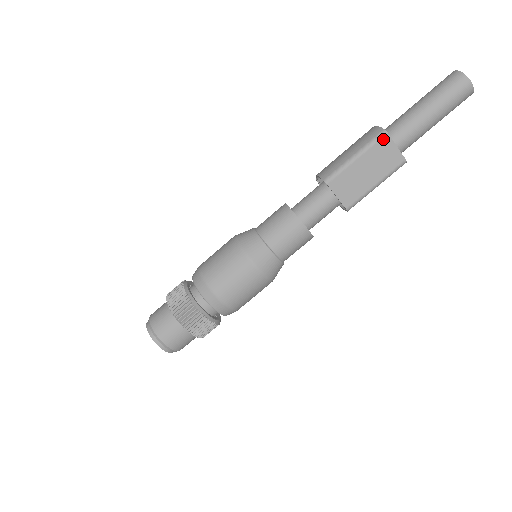
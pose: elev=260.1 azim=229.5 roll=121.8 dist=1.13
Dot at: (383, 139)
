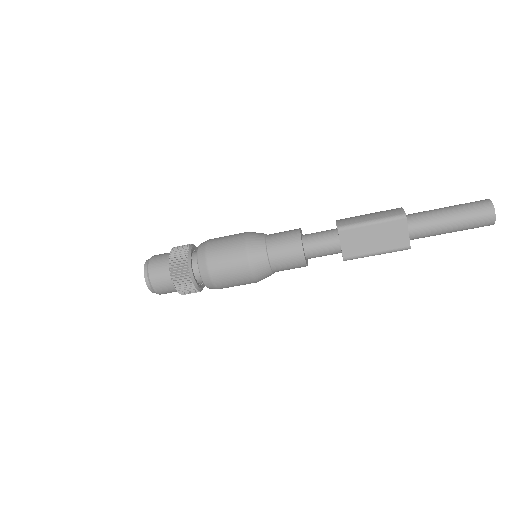
Dot at: (400, 220)
